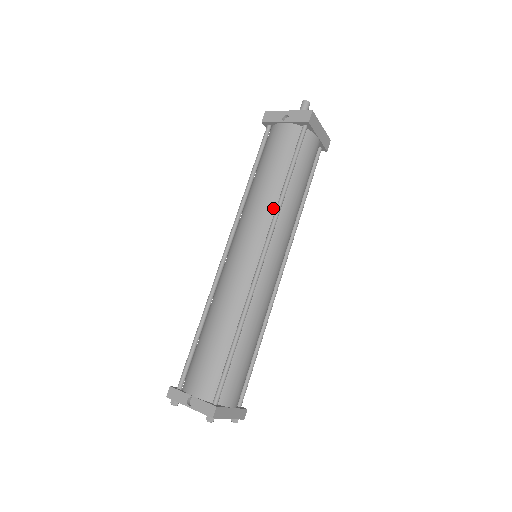
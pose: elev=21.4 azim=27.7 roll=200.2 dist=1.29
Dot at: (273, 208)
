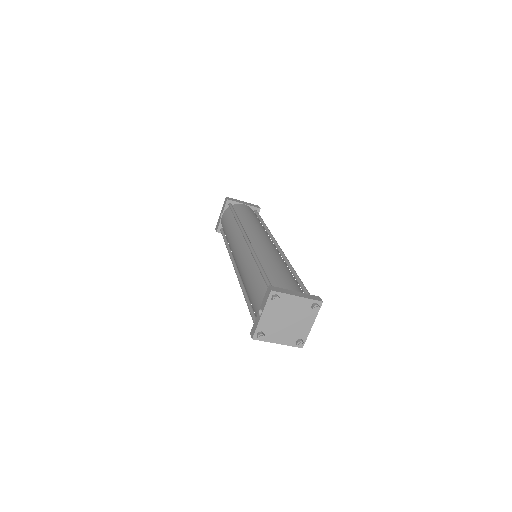
Dot at: (238, 228)
